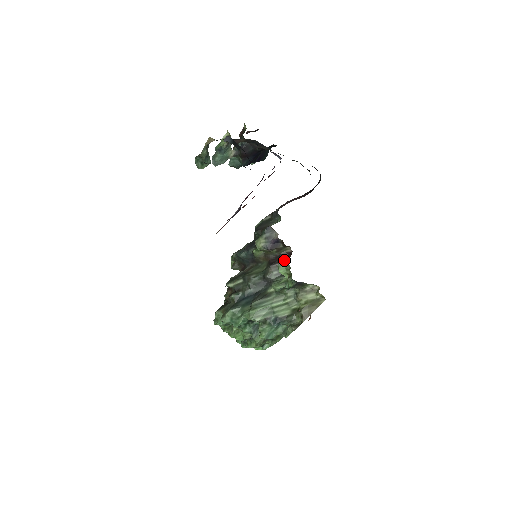
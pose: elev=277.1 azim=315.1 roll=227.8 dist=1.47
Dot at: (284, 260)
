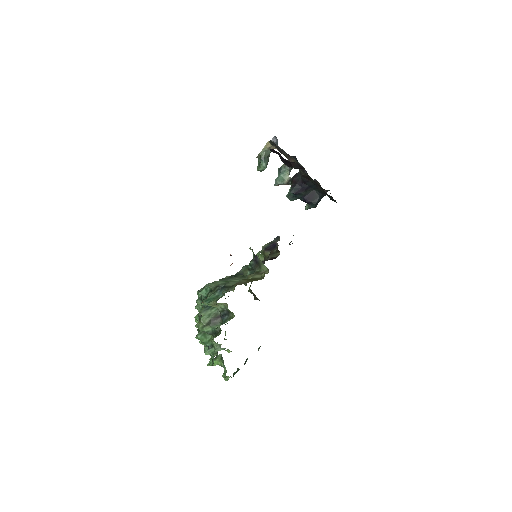
Dot at: occluded
